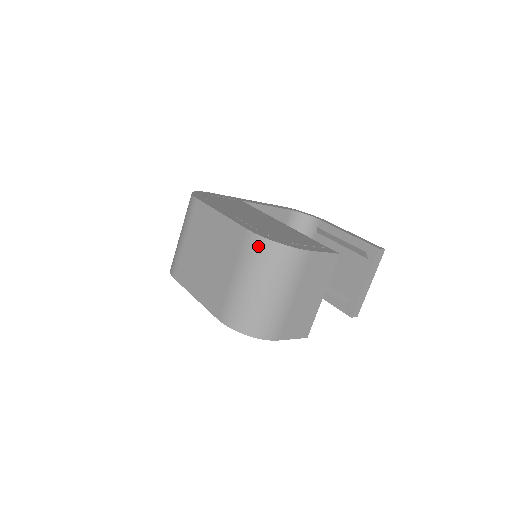
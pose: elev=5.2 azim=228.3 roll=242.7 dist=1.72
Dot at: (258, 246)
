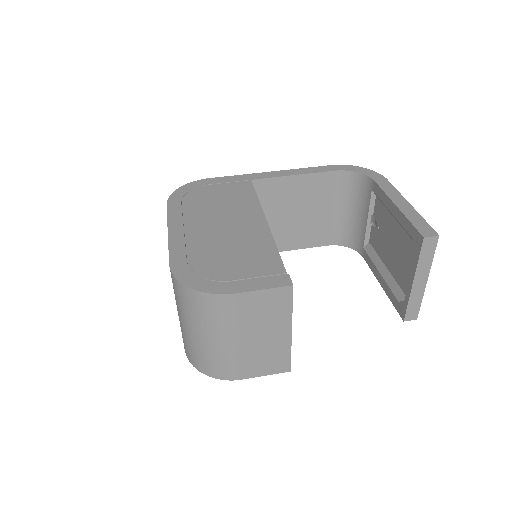
Dot at: (177, 287)
